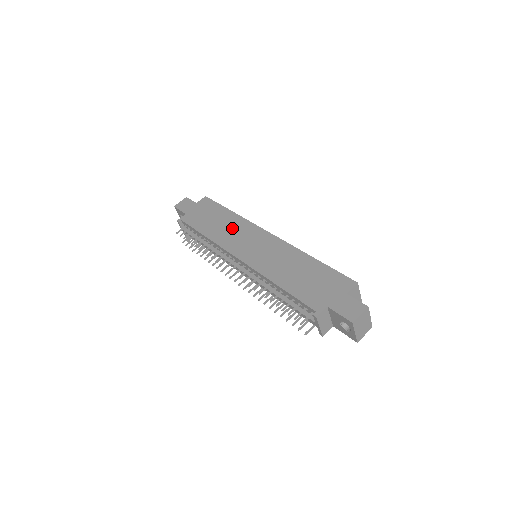
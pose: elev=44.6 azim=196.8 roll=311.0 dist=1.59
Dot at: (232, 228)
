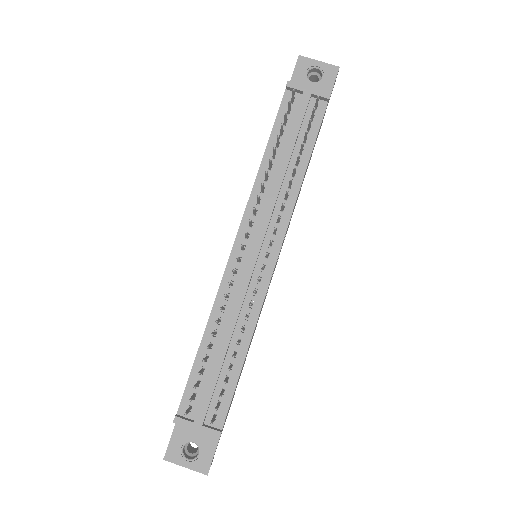
Dot at: occluded
